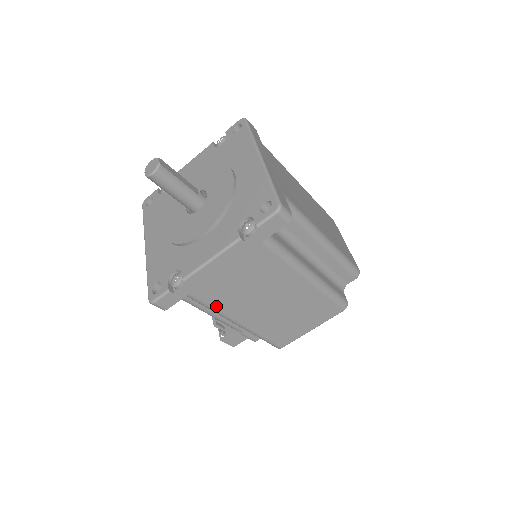
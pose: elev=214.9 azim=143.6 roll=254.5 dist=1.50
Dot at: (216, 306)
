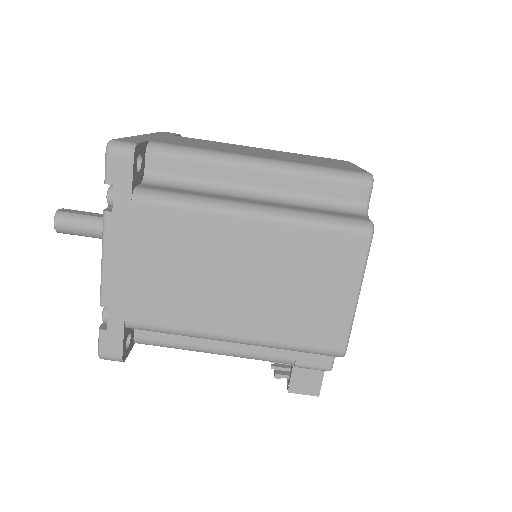
Dot at: (174, 324)
